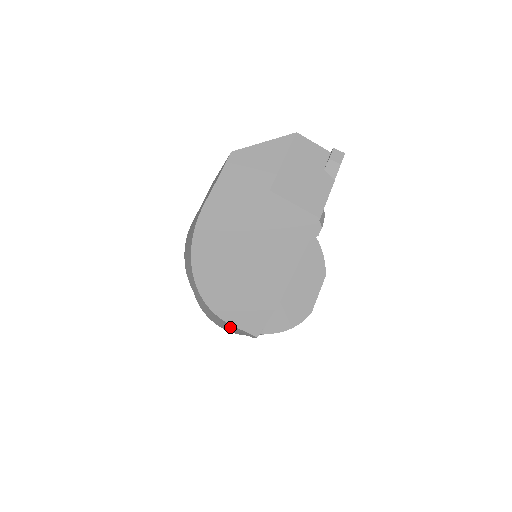
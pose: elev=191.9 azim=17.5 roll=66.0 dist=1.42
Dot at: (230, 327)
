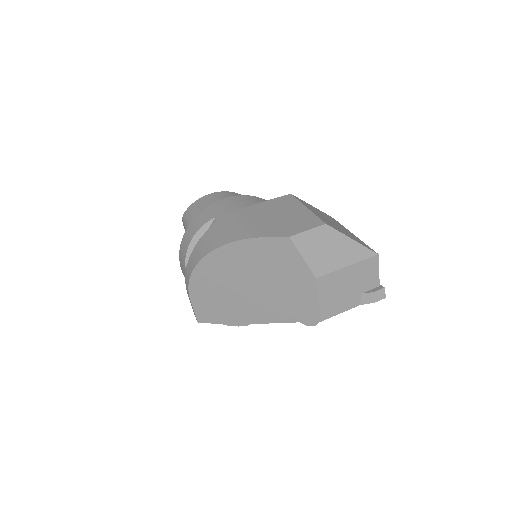
Dot at: occluded
